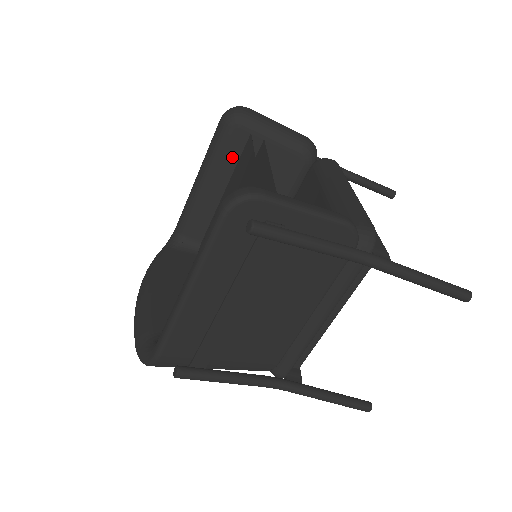
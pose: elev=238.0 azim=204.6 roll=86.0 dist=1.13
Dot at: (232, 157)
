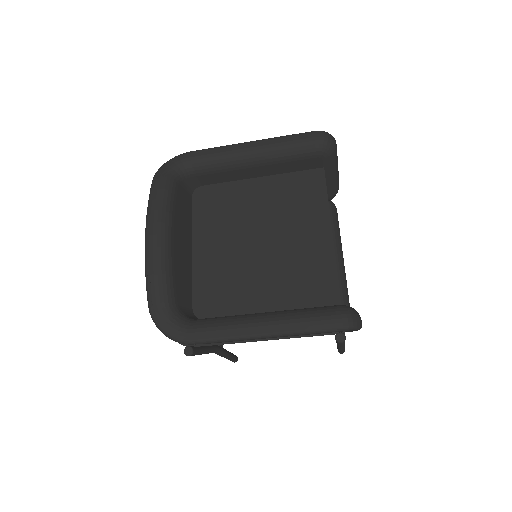
Dot at: (294, 167)
